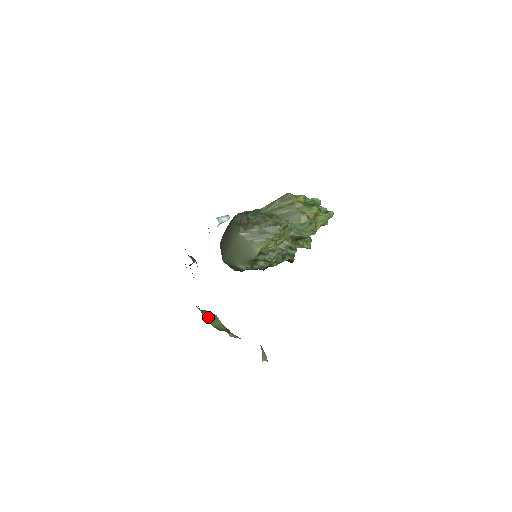
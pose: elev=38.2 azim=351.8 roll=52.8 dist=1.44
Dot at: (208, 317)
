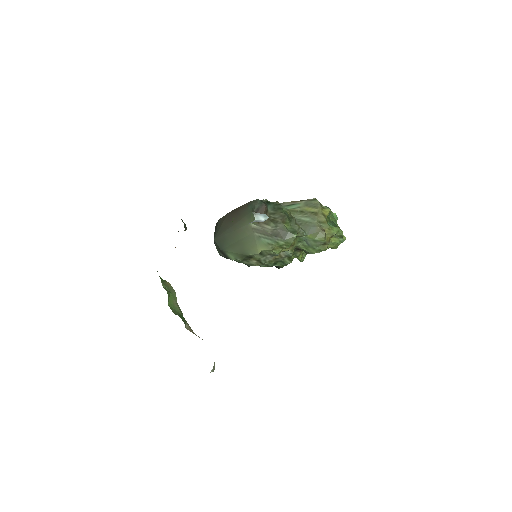
Dot at: (167, 292)
